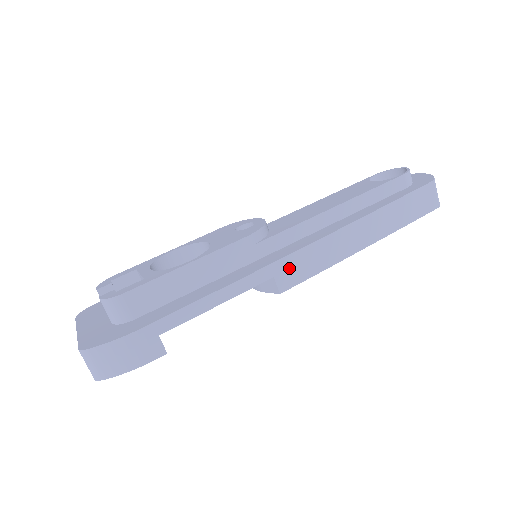
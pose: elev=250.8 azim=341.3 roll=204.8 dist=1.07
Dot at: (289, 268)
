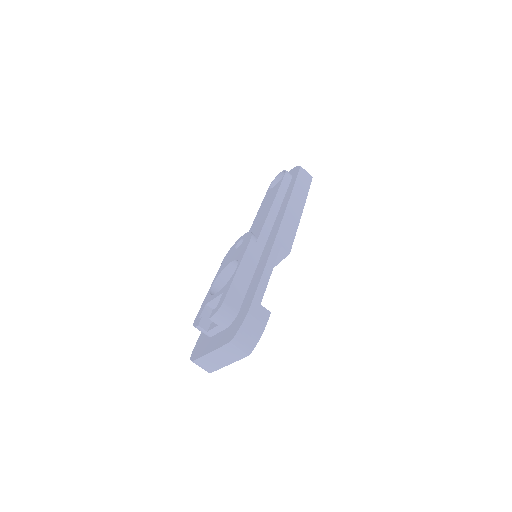
Dot at: (283, 238)
